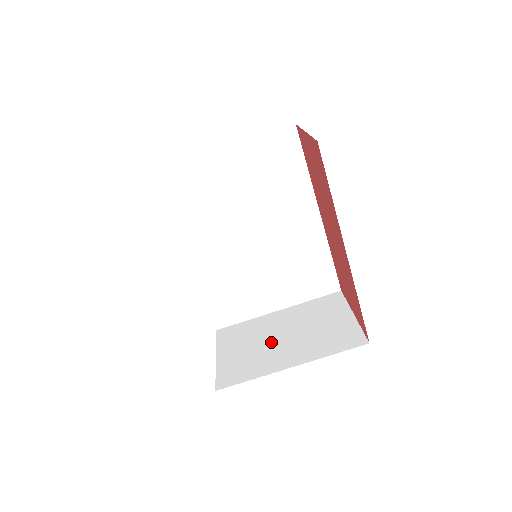
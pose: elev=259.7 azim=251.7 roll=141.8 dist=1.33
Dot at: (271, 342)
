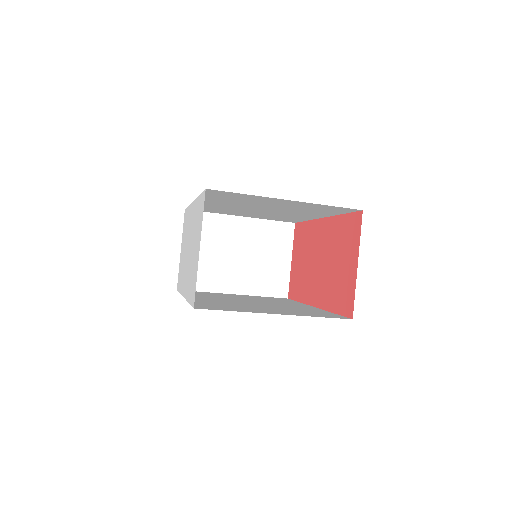
Dot at: (227, 257)
